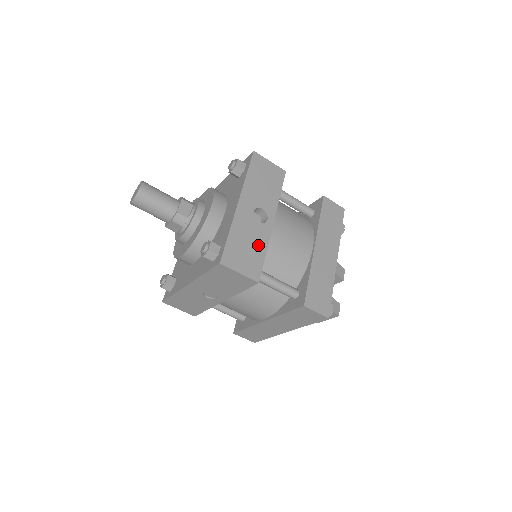
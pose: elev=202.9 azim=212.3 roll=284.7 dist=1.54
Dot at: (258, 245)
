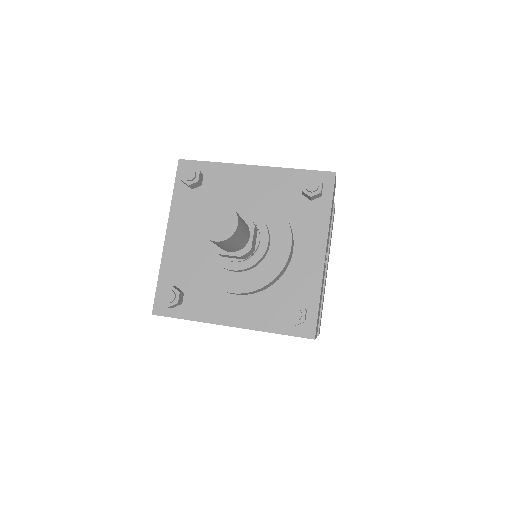
Dot at: (321, 296)
